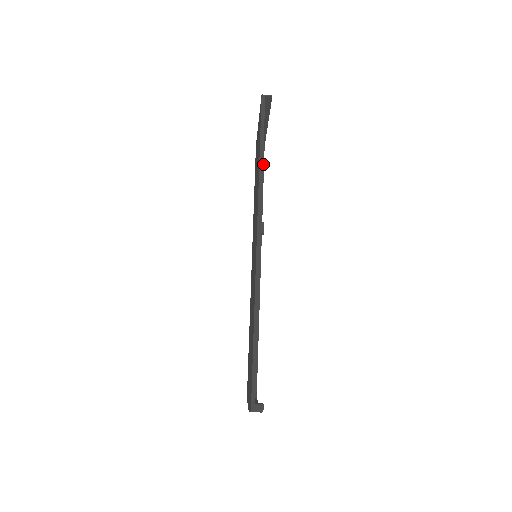
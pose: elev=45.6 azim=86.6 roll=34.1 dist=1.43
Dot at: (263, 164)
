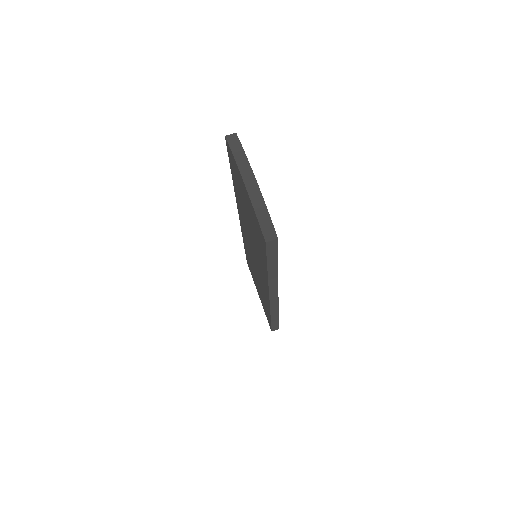
Dot at: (277, 324)
